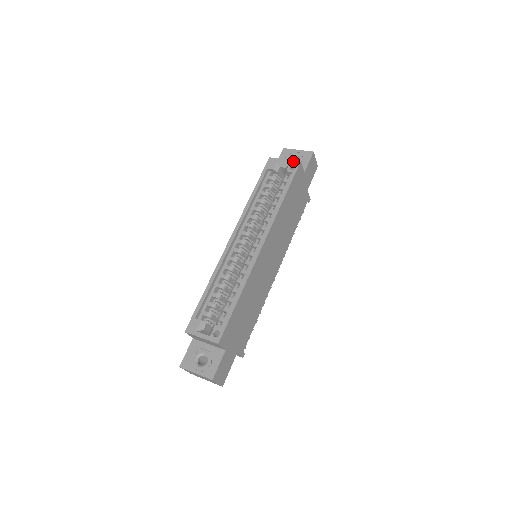
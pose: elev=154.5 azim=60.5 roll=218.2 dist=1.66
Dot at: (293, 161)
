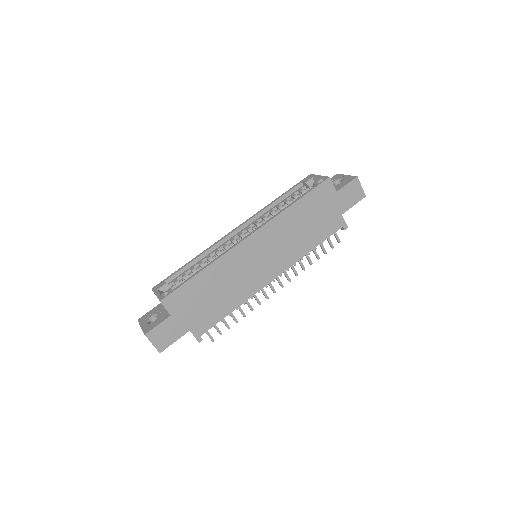
Dot at: (324, 176)
